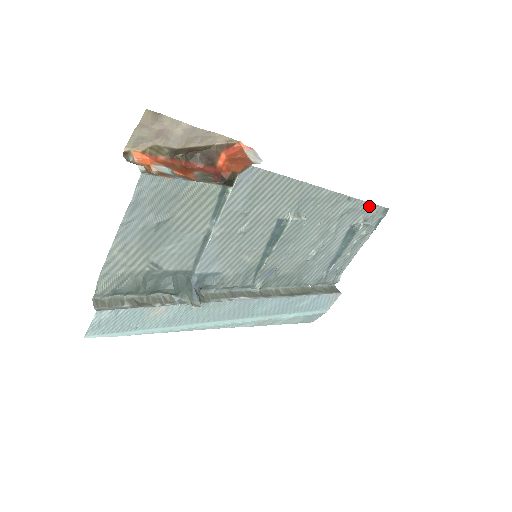
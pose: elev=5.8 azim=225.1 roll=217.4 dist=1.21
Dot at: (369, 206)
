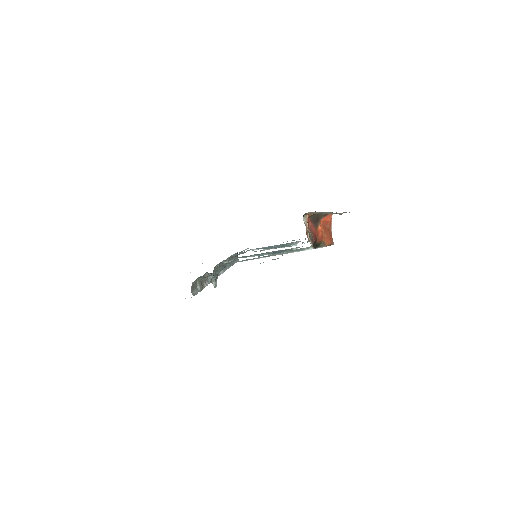
Dot at: occluded
